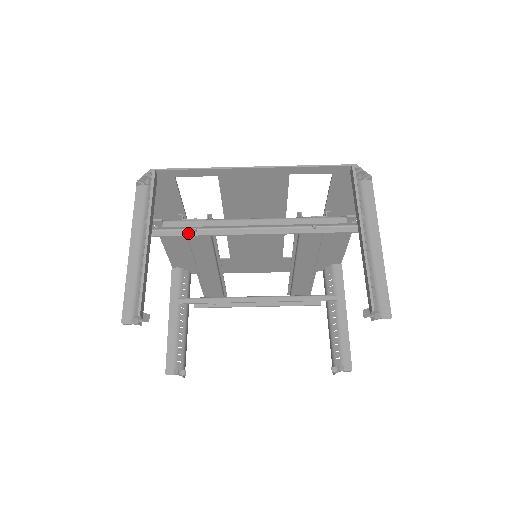
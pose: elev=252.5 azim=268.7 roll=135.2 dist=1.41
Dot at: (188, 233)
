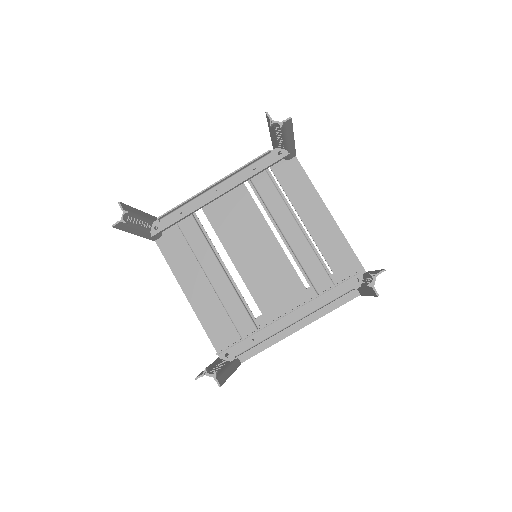
Dot at: (177, 220)
